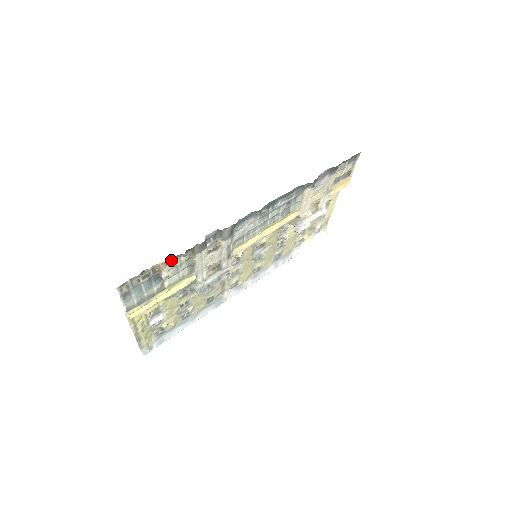
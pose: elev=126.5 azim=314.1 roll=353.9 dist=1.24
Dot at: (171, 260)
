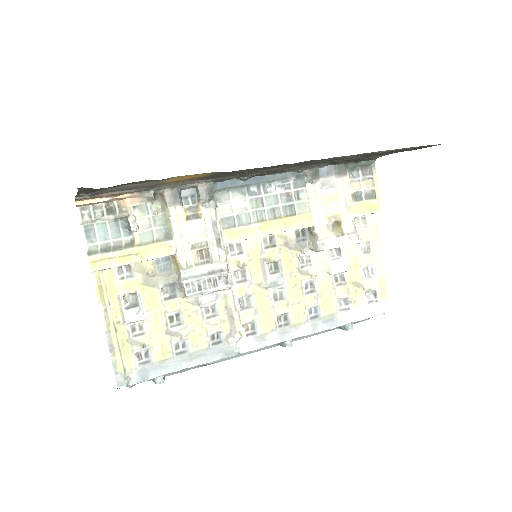
Dot at: (140, 202)
